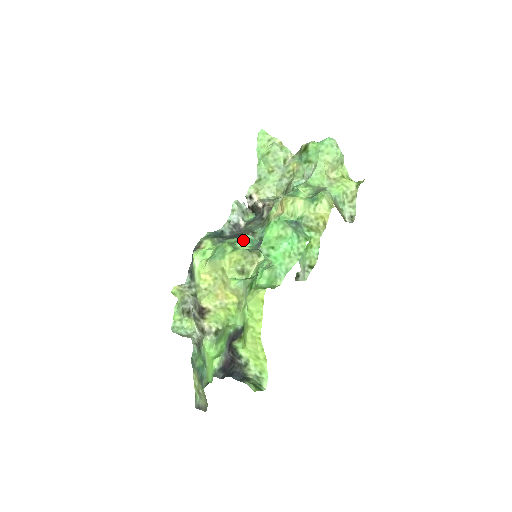
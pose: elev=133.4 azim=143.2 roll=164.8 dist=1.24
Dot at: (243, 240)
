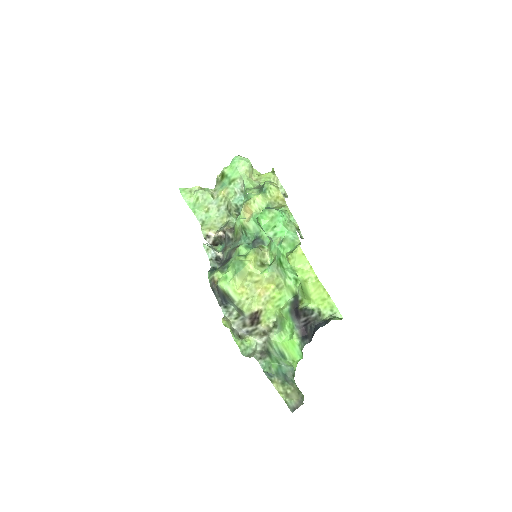
Dot at: (242, 249)
